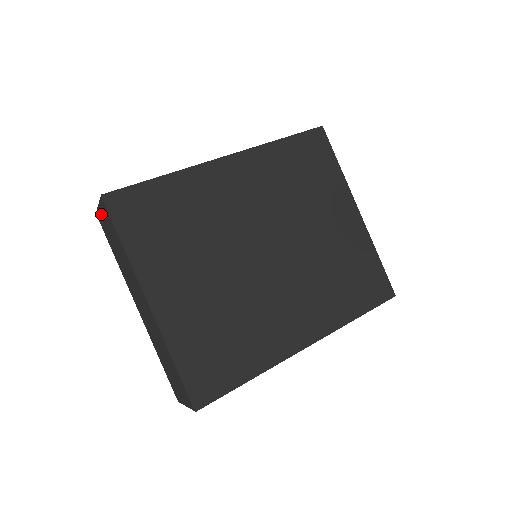
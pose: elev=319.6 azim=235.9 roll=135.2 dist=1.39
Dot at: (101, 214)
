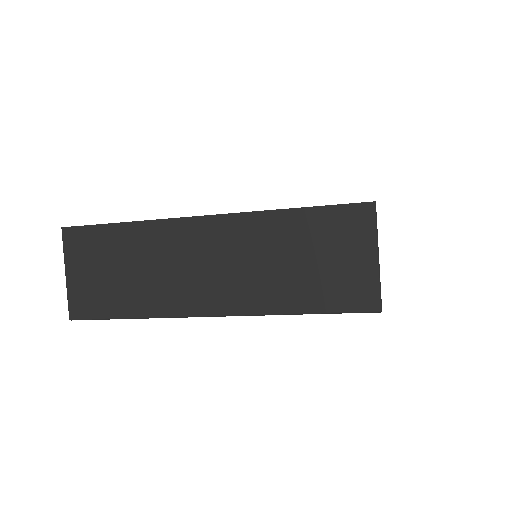
Dot at: (76, 279)
